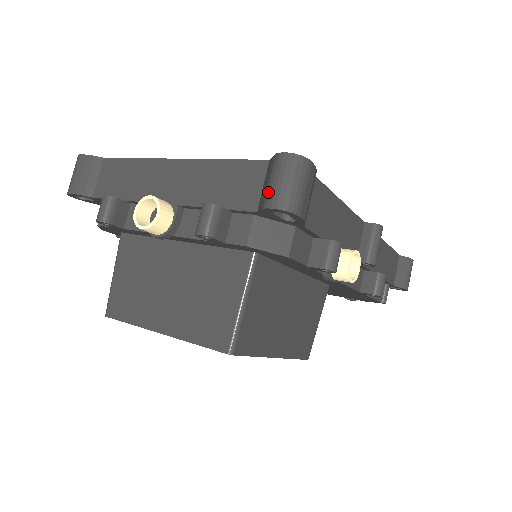
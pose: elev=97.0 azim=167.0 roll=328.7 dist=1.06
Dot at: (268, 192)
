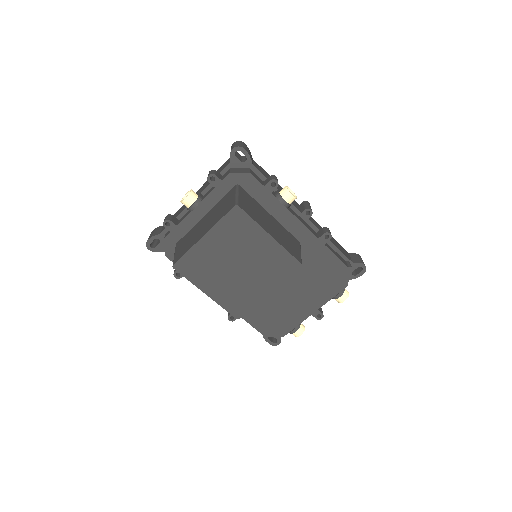
Dot at: occluded
